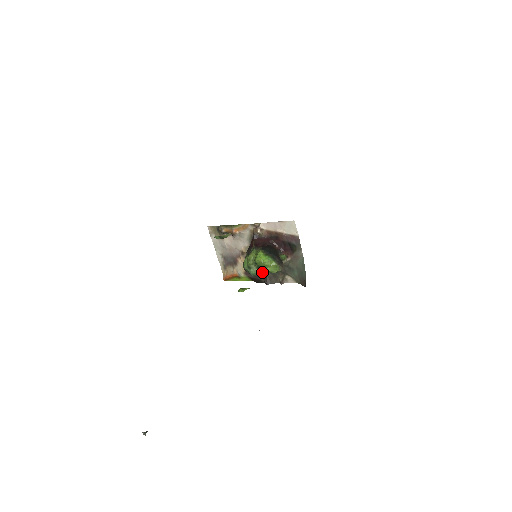
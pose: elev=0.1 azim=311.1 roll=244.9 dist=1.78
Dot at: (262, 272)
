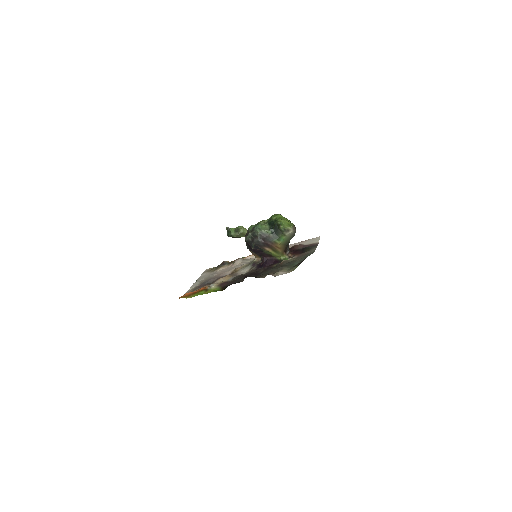
Dot at: (269, 229)
